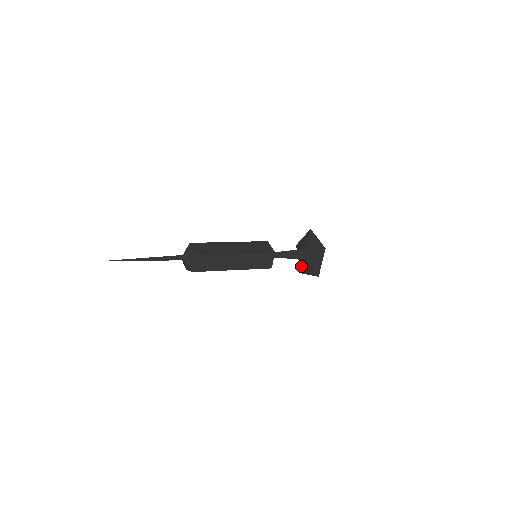
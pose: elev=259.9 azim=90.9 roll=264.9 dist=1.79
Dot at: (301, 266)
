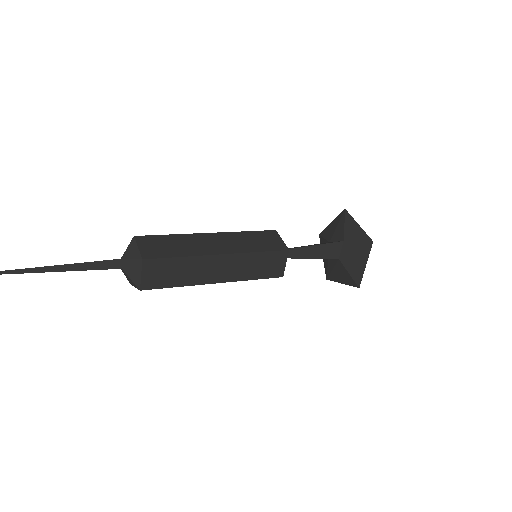
Dot at: (328, 269)
